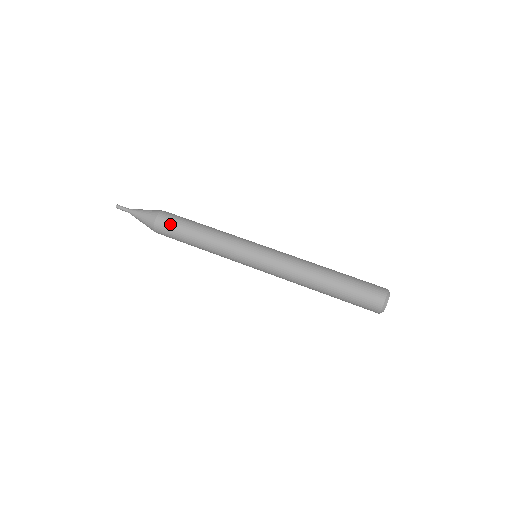
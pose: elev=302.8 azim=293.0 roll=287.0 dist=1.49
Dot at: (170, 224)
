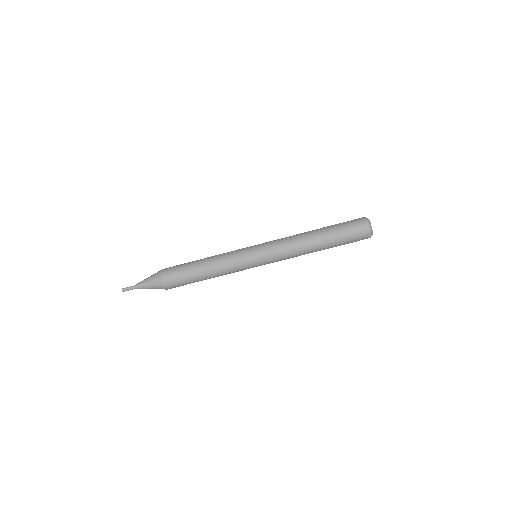
Dot at: occluded
